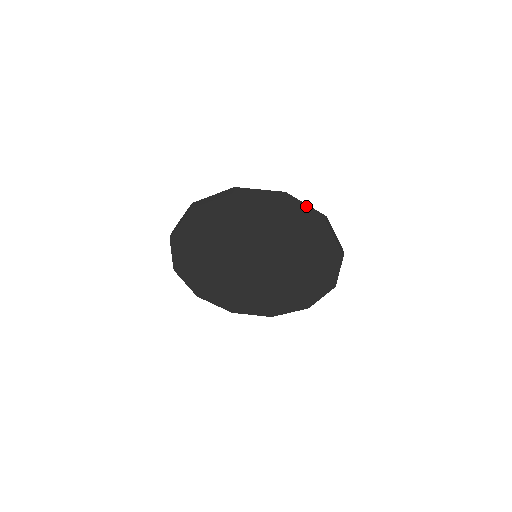
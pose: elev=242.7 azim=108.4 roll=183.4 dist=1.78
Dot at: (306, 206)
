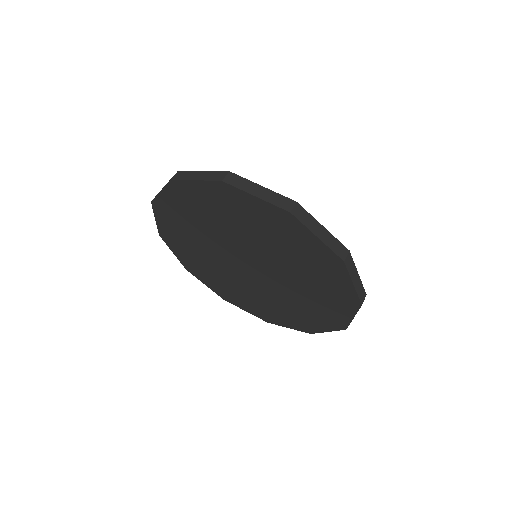
Dot at: (357, 277)
